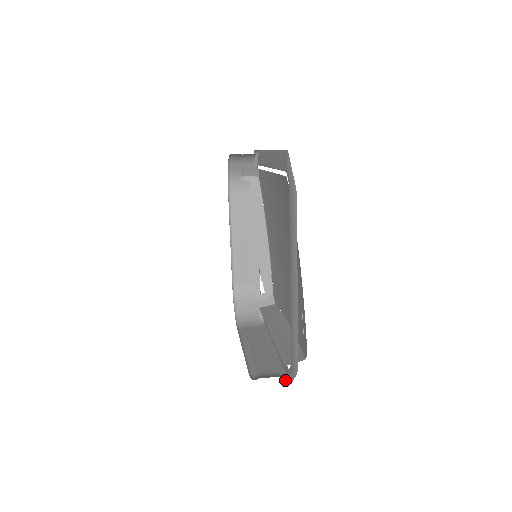
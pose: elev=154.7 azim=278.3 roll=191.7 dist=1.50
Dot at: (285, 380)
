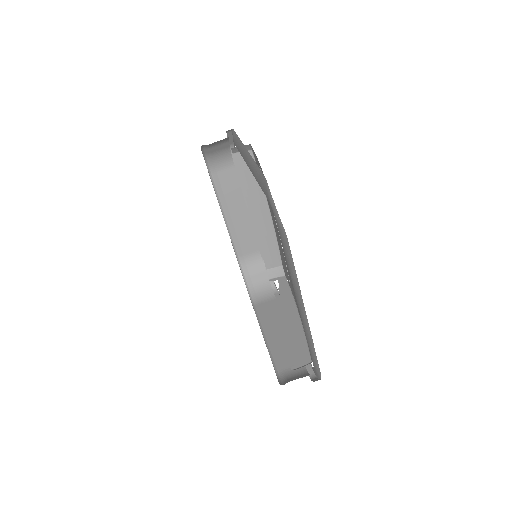
Dot at: occluded
